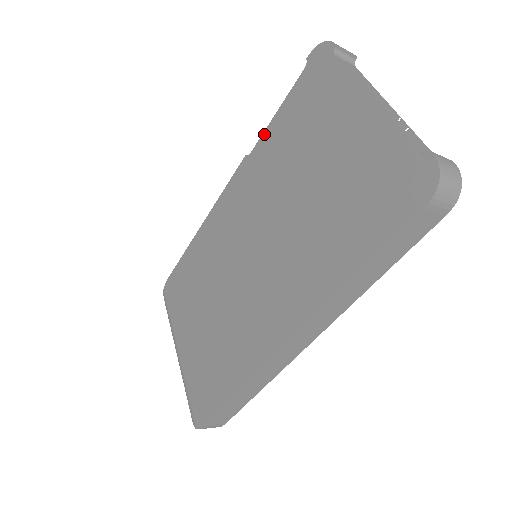
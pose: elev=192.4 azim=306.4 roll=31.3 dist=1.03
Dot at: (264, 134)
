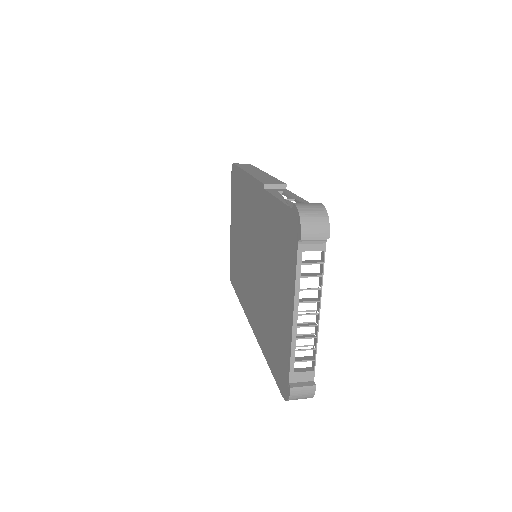
Dot at: (271, 197)
